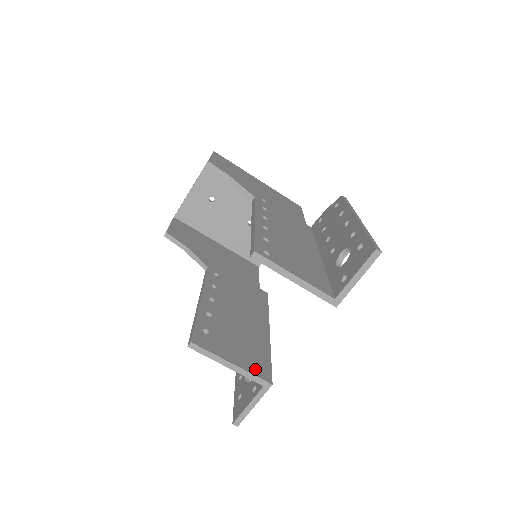
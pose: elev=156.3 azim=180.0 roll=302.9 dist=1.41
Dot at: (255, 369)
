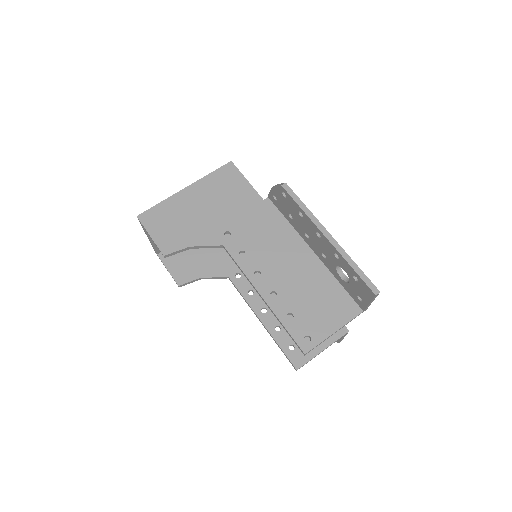
Dot at: (334, 334)
